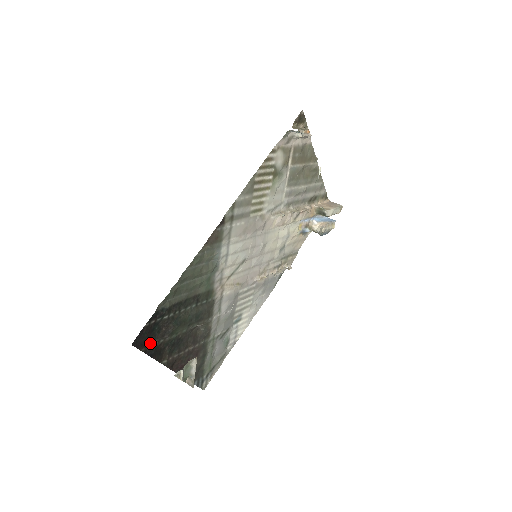
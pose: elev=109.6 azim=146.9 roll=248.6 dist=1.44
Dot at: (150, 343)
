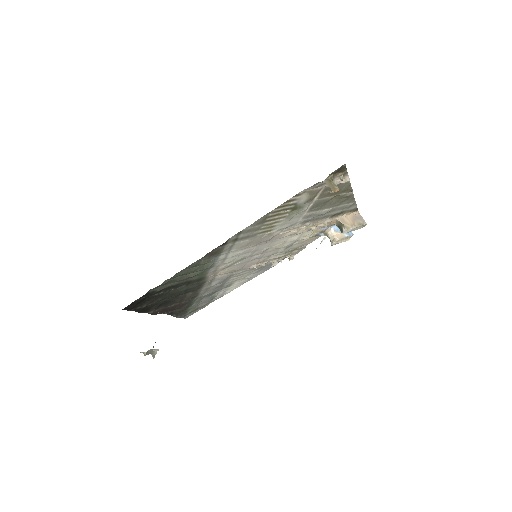
Dot at: (139, 306)
